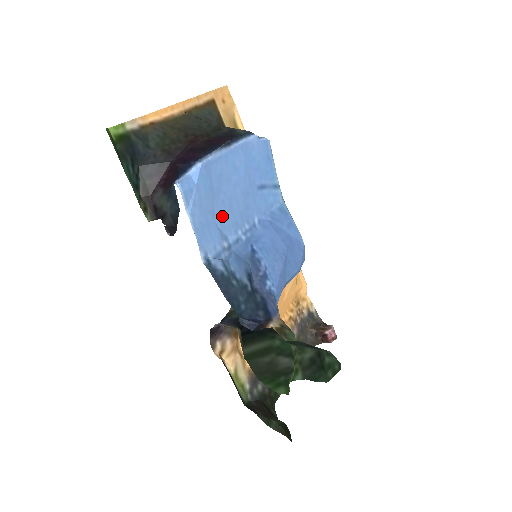
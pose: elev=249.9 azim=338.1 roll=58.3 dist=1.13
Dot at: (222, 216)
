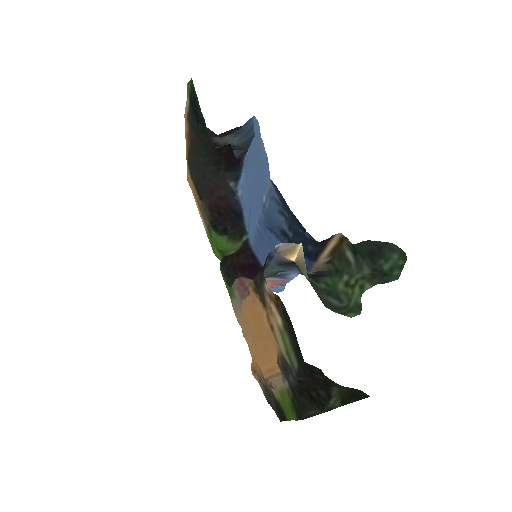
Dot at: (259, 180)
